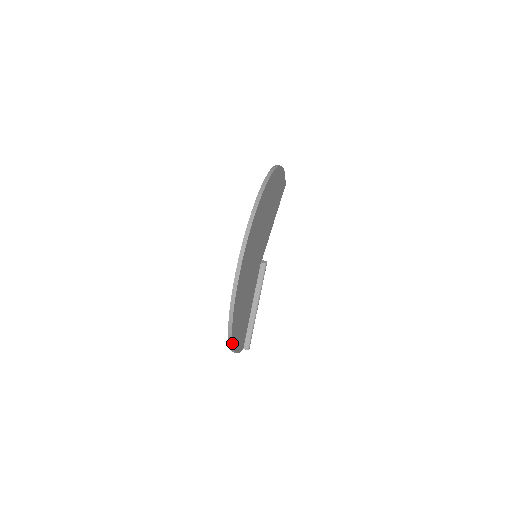
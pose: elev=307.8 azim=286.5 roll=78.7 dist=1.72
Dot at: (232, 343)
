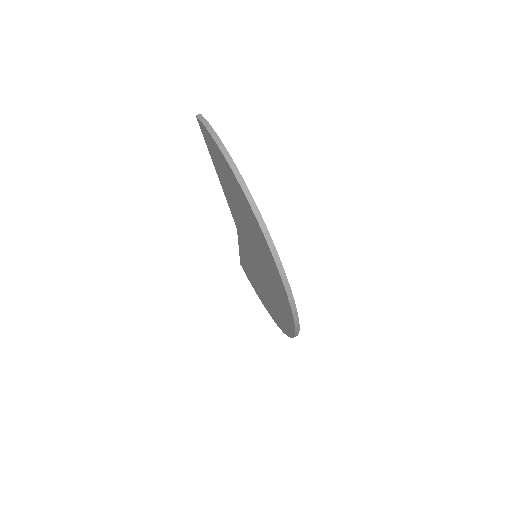
Dot at: occluded
